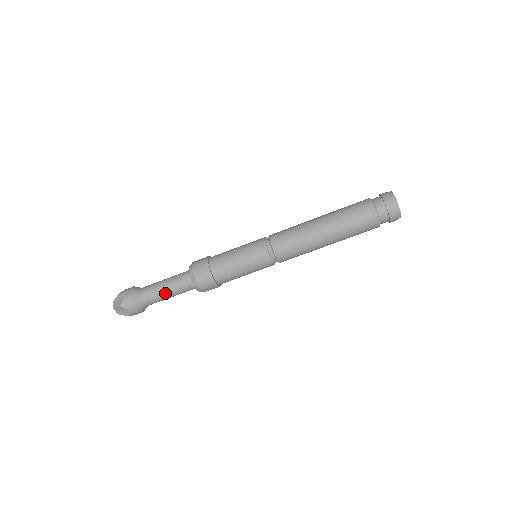
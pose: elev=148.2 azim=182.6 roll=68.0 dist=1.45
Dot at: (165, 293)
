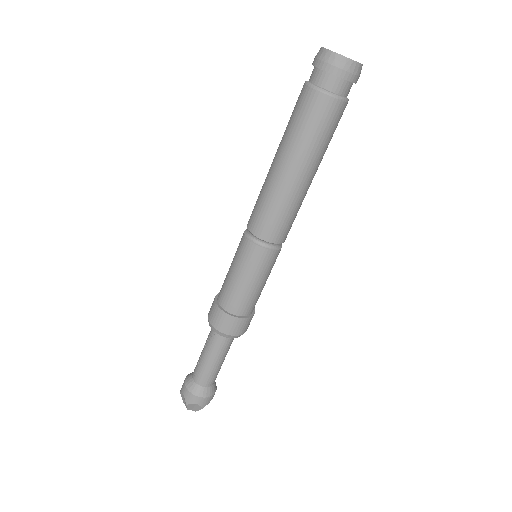
Dot at: (202, 355)
